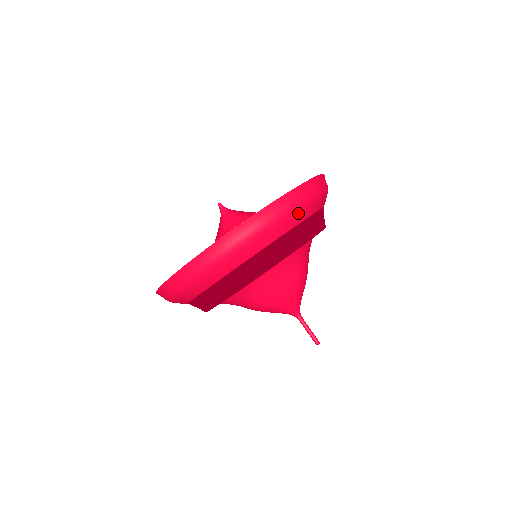
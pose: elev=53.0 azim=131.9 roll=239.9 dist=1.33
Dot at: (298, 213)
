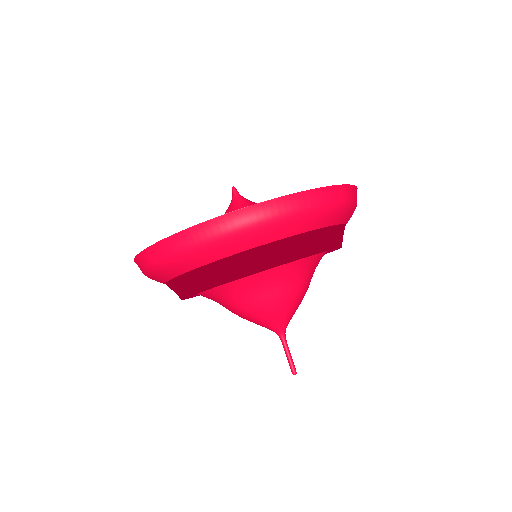
Dot at: (323, 215)
